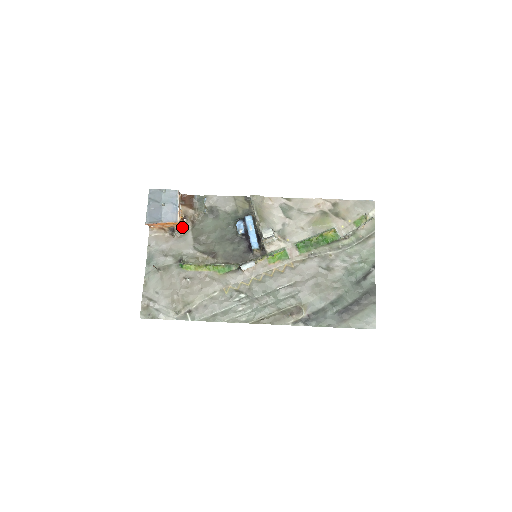
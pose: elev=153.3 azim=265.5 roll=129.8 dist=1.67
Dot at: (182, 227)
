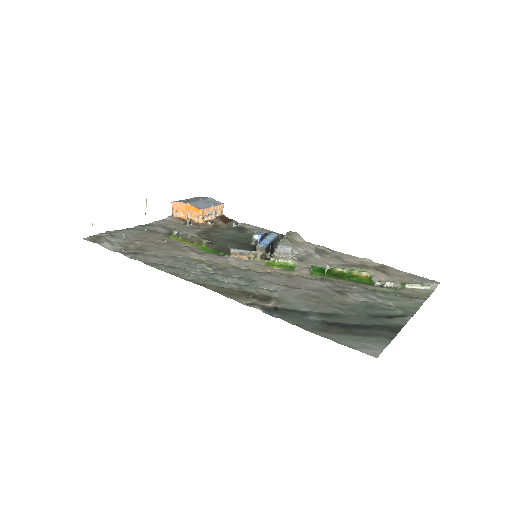
Dot at: (201, 224)
